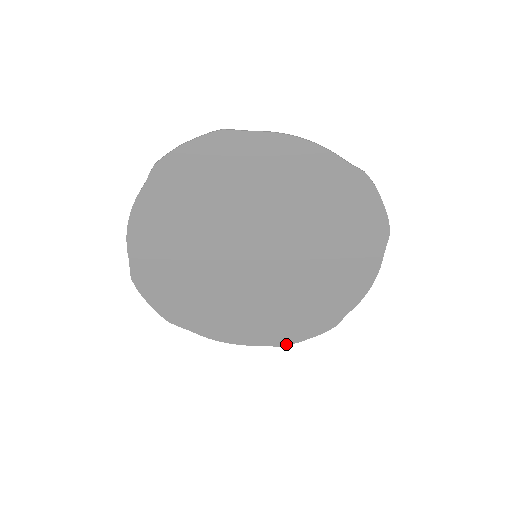
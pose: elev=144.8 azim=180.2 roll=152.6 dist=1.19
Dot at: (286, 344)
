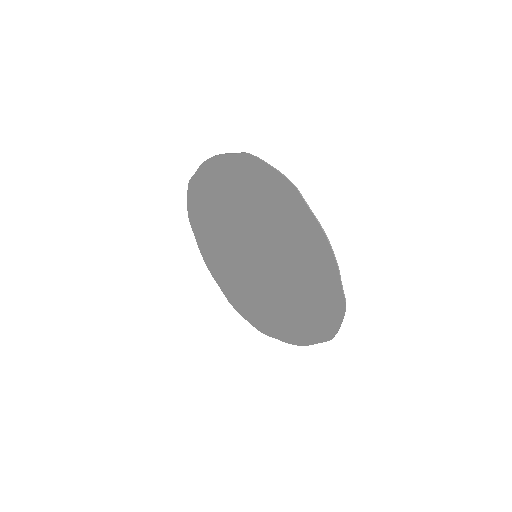
Dot at: (332, 336)
